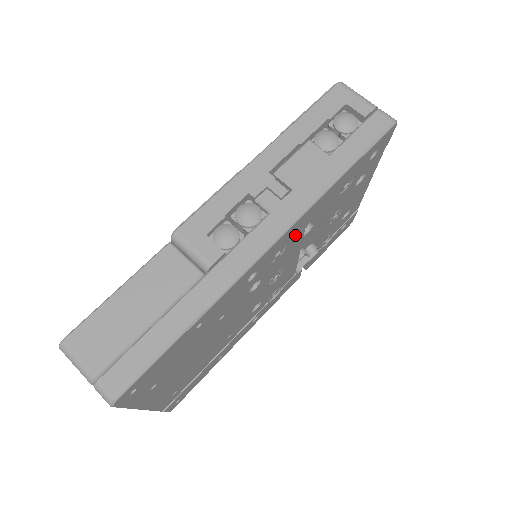
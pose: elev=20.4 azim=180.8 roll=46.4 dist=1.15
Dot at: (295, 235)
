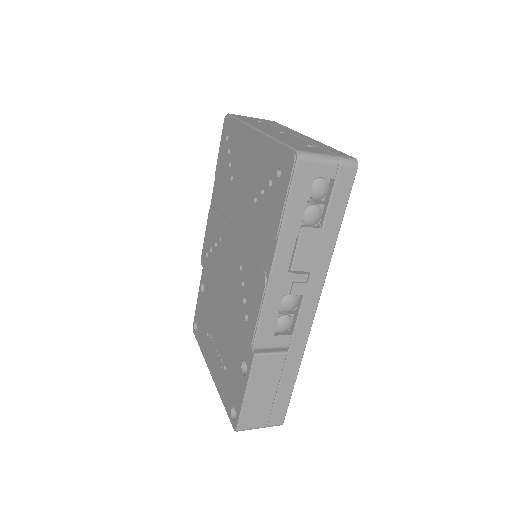
Dot at: occluded
